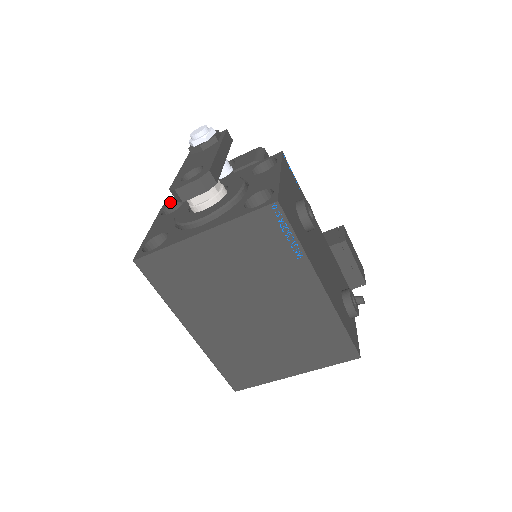
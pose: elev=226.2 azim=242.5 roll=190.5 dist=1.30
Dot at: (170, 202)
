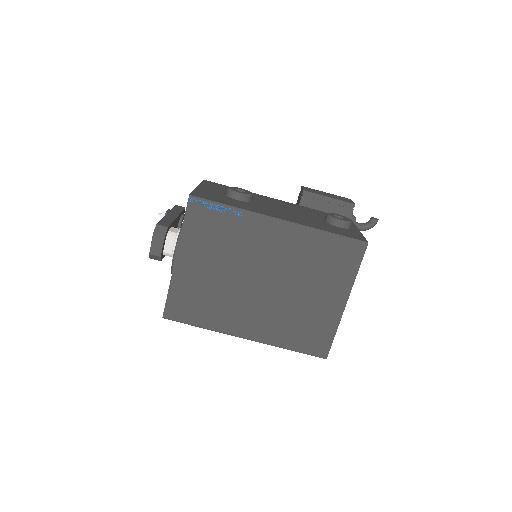
Dot at: occluded
